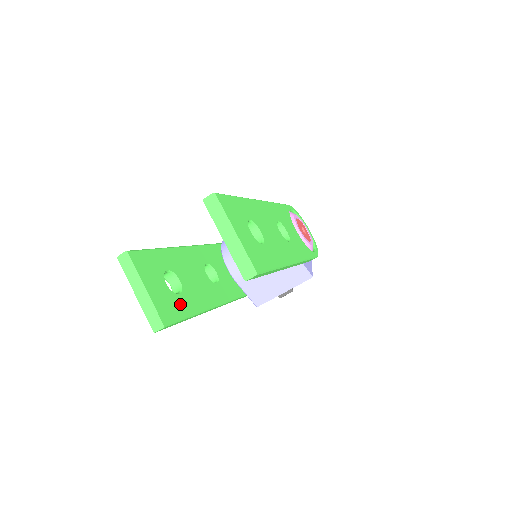
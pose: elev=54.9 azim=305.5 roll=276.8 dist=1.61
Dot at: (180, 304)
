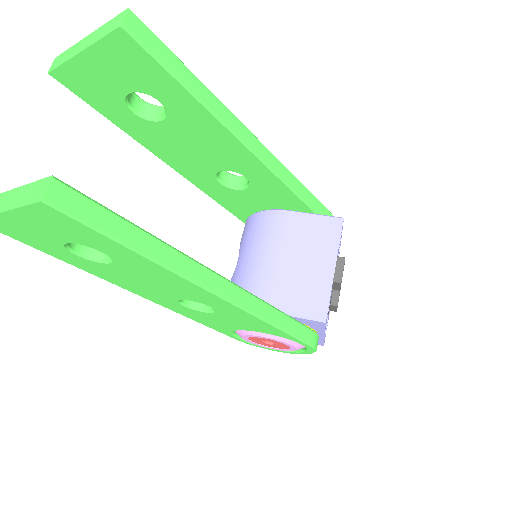
Dot at: occluded
